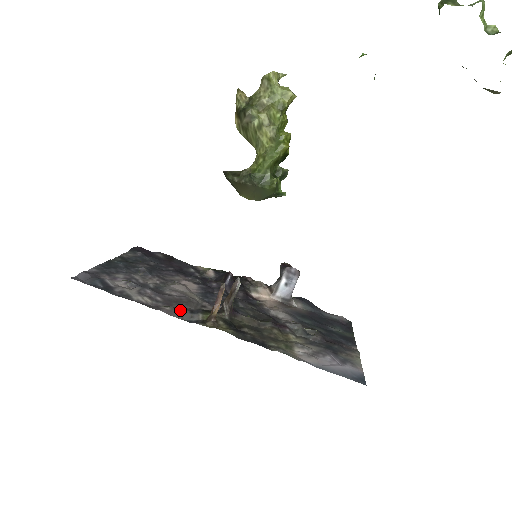
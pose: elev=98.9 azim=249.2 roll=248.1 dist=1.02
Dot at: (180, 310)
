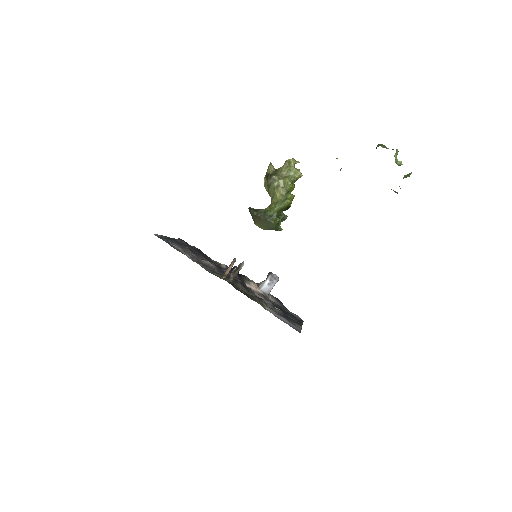
Dot at: (207, 268)
